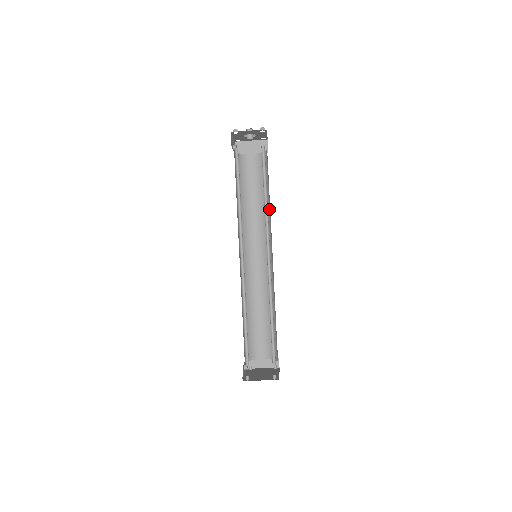
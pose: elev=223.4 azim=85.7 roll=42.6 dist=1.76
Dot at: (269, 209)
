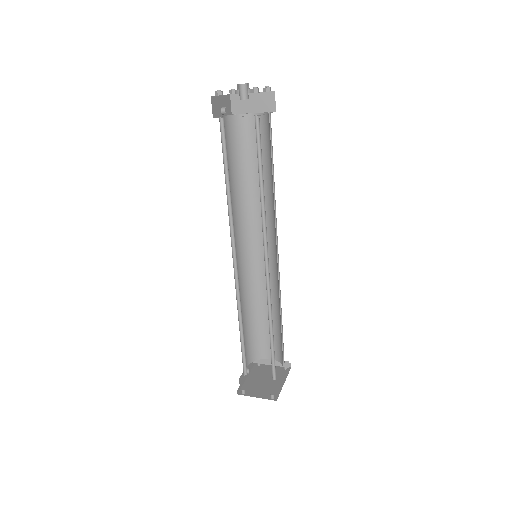
Dot at: (273, 196)
